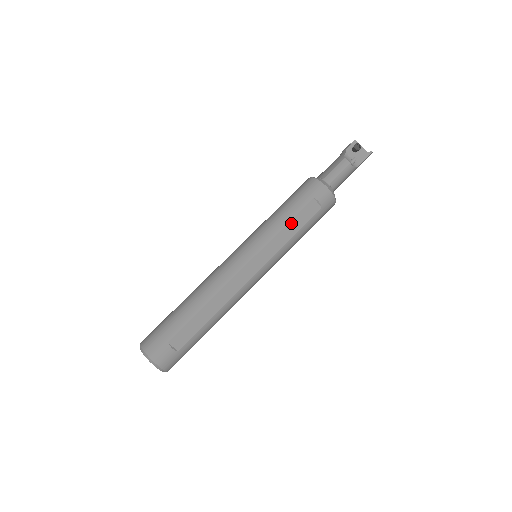
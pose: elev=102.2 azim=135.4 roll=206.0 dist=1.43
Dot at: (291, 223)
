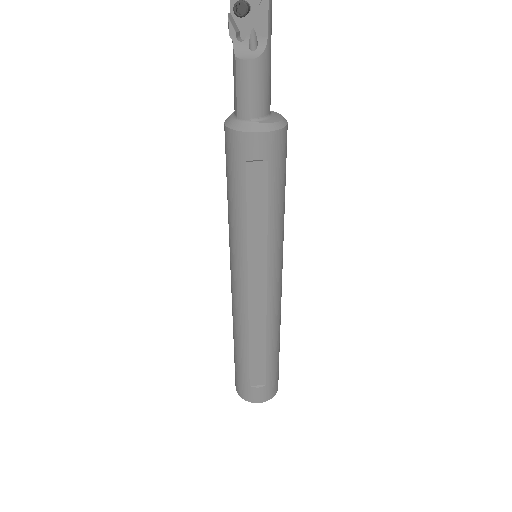
Dot at: (250, 213)
